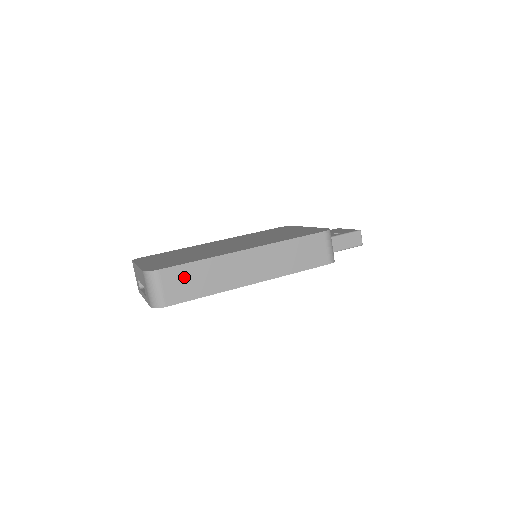
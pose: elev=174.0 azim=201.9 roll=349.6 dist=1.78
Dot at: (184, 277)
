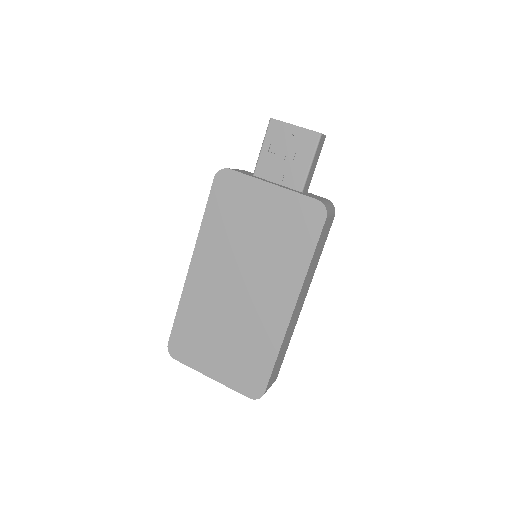
Dot at: (276, 369)
